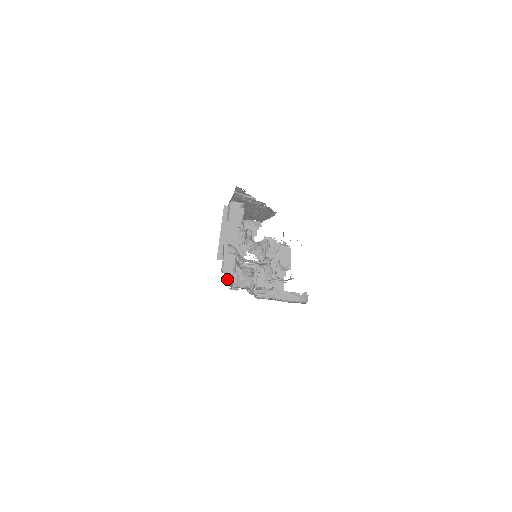
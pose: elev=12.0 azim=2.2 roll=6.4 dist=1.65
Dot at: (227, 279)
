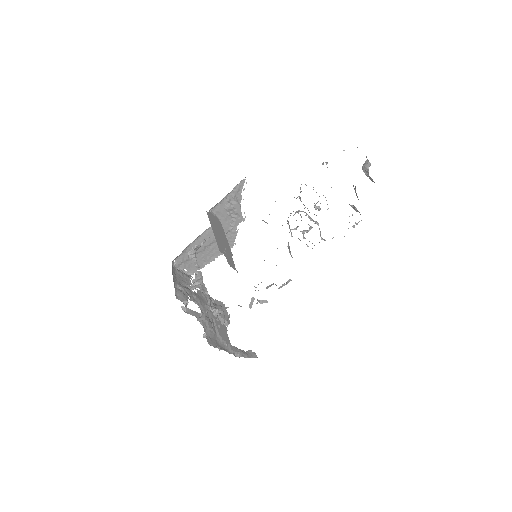
Dot at: (206, 296)
